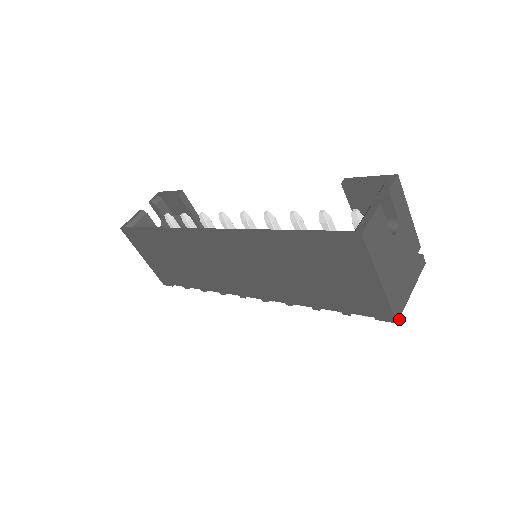
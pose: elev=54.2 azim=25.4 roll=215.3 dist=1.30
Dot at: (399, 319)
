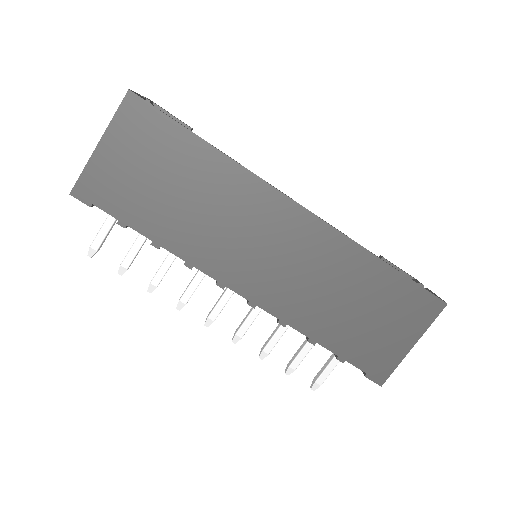
Dot at: (315, 388)
